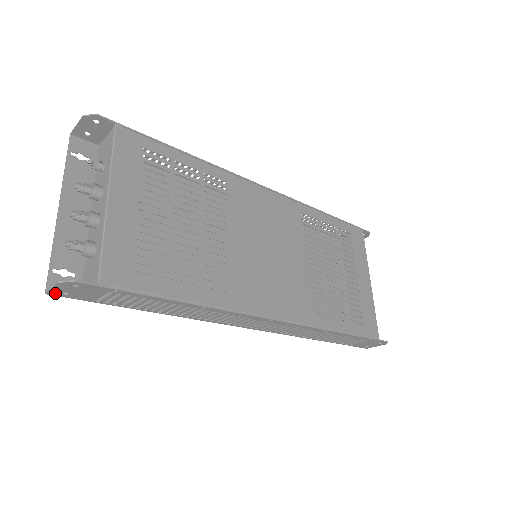
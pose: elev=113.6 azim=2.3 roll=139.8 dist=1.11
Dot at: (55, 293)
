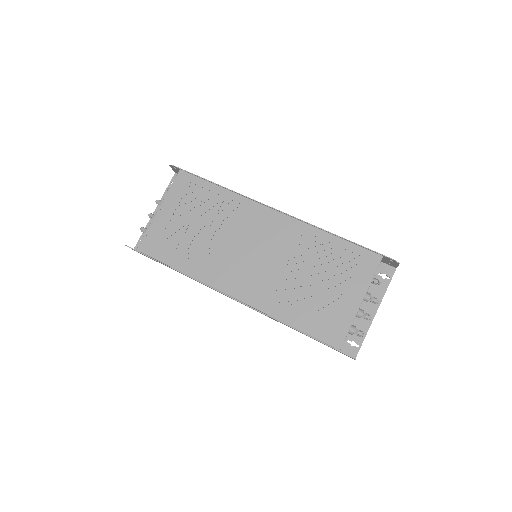
Dot at: occluded
